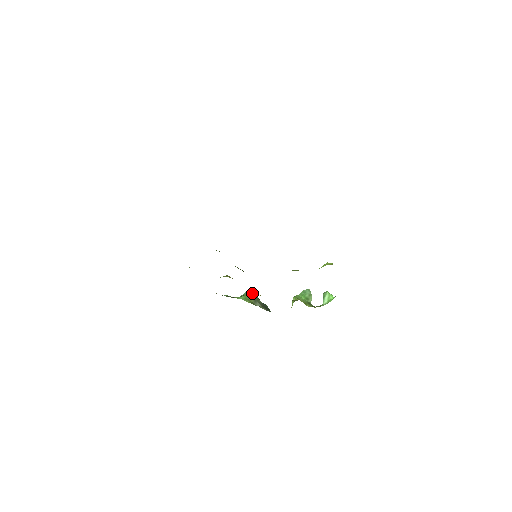
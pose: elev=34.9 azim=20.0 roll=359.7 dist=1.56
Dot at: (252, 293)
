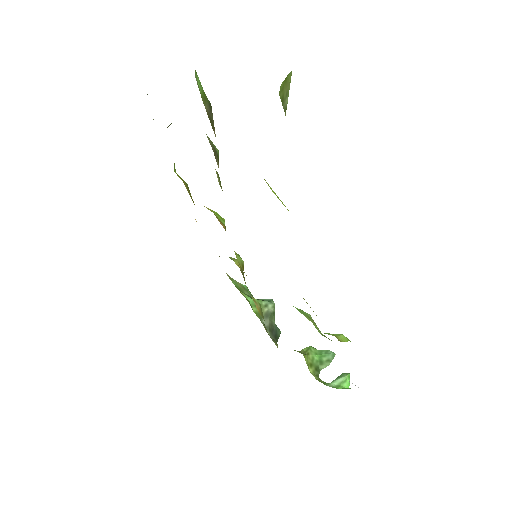
Dot at: (271, 305)
